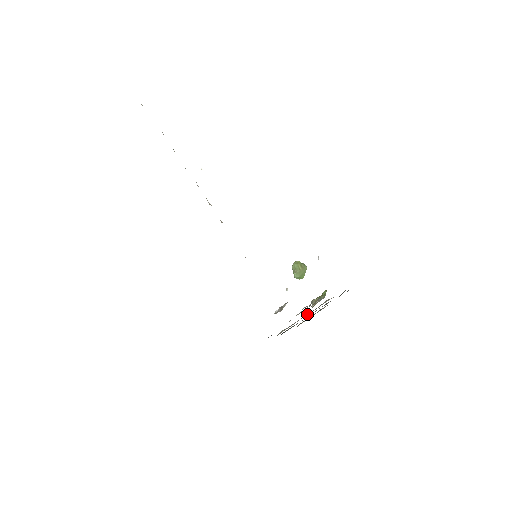
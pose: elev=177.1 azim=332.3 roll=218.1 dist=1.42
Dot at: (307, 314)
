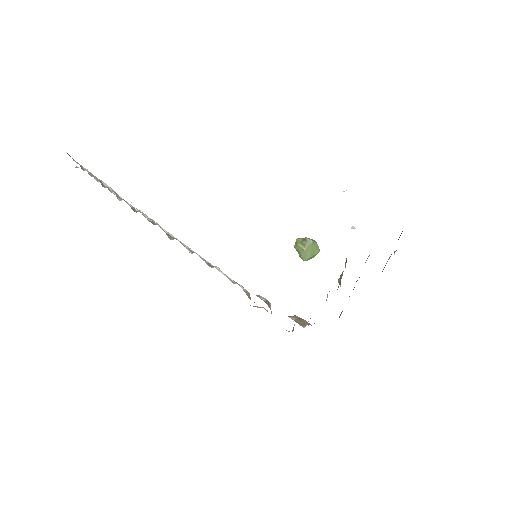
Dot at: occluded
